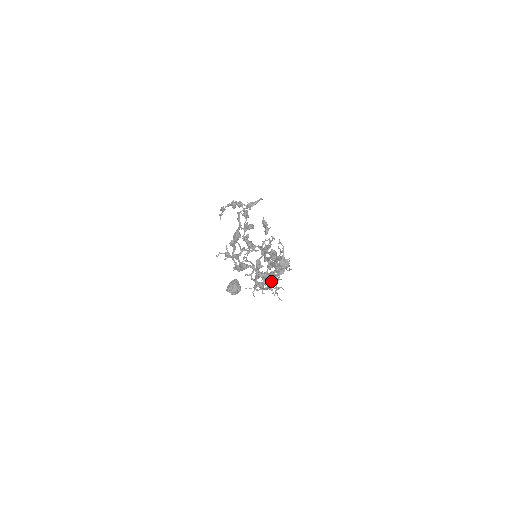
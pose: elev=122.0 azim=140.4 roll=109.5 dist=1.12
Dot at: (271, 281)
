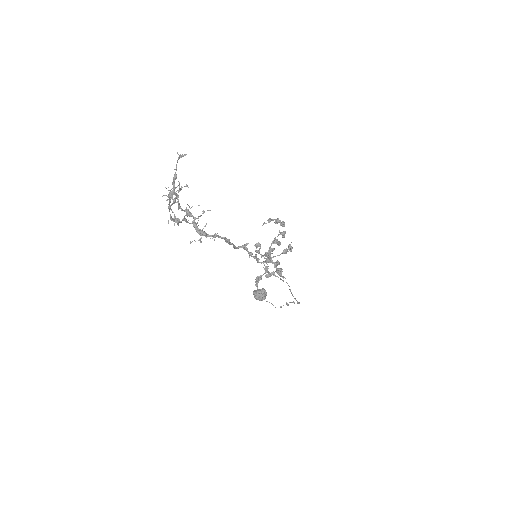
Dot at: (199, 234)
